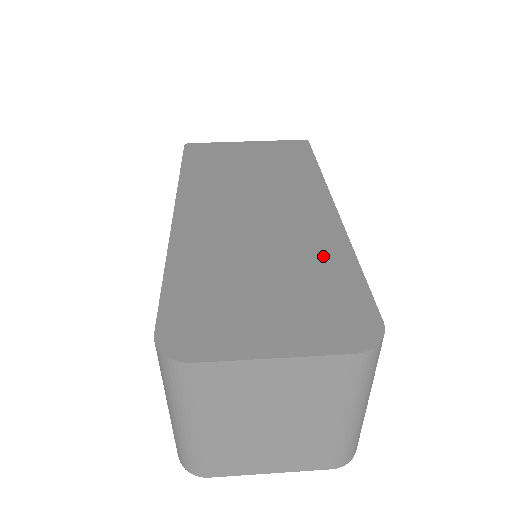
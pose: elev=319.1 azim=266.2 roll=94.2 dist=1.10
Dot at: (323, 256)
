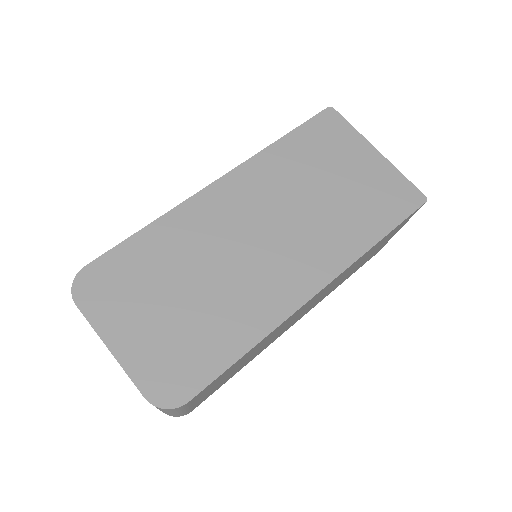
Dot at: (239, 320)
